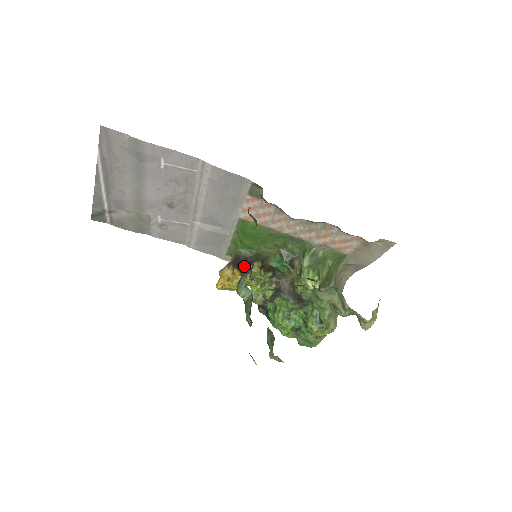
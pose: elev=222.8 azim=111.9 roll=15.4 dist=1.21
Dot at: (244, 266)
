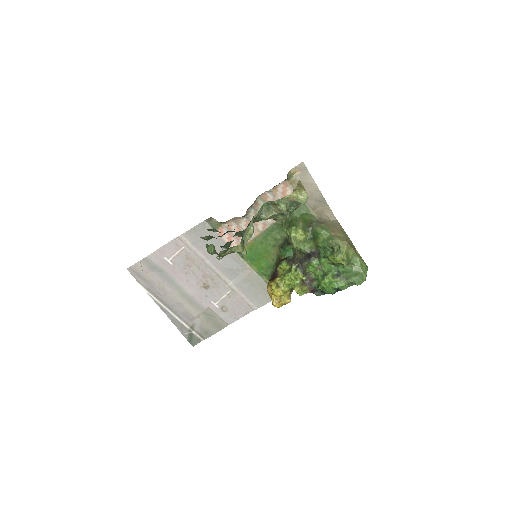
Dot at: (274, 277)
